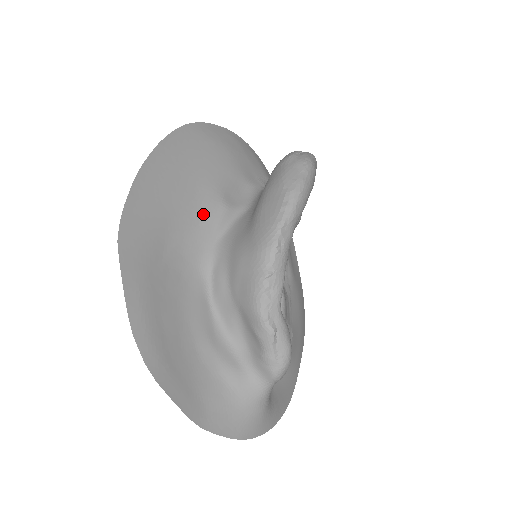
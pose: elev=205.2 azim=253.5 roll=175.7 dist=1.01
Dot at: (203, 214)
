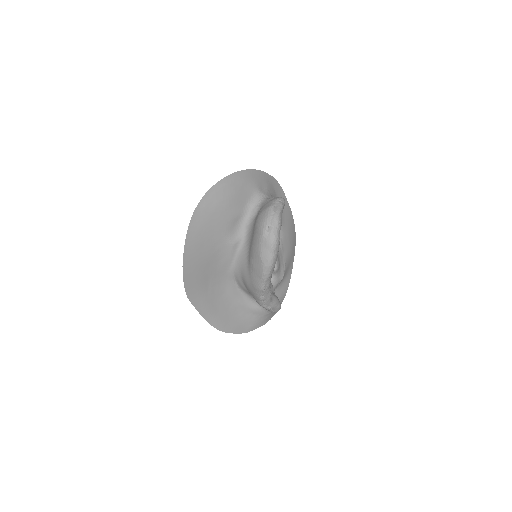
Dot at: (221, 254)
